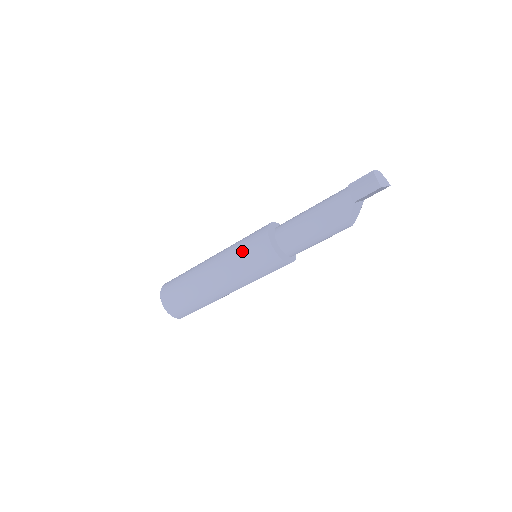
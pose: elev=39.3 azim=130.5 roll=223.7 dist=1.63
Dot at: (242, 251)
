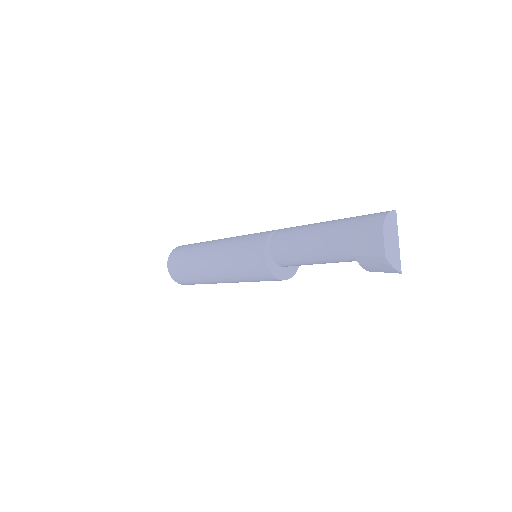
Dot at: (250, 279)
